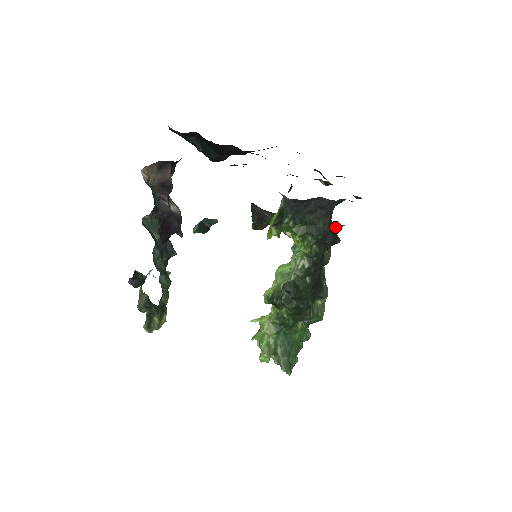
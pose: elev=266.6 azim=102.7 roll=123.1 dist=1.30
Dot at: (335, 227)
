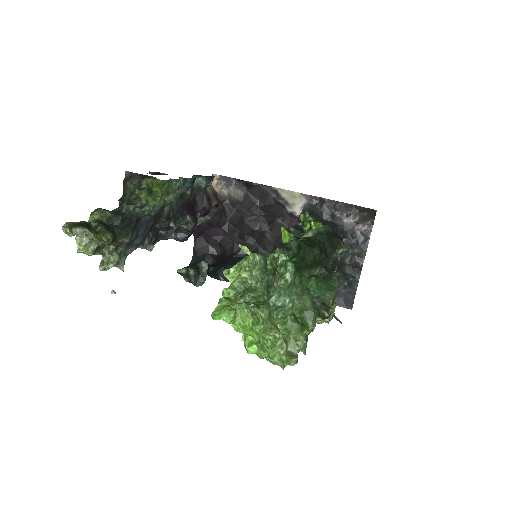
Dot at: occluded
